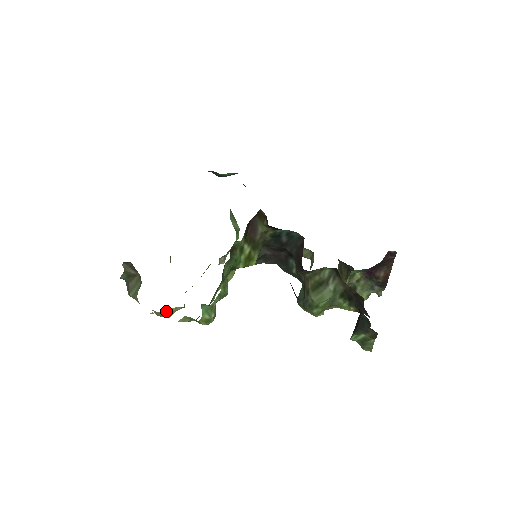
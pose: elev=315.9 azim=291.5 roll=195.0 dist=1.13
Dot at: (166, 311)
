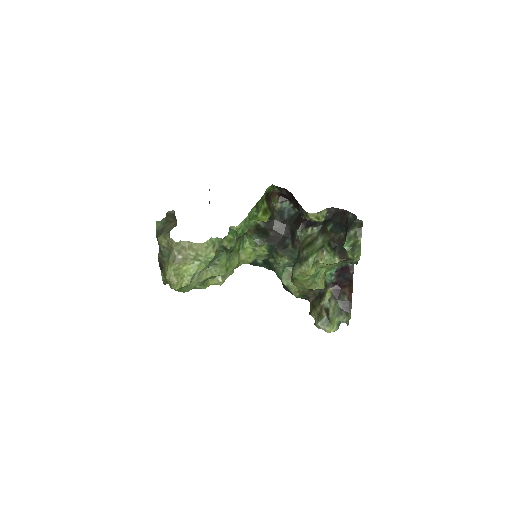
Dot at: (177, 272)
